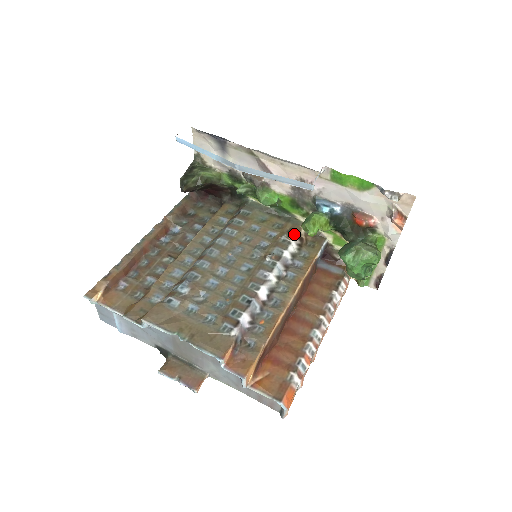
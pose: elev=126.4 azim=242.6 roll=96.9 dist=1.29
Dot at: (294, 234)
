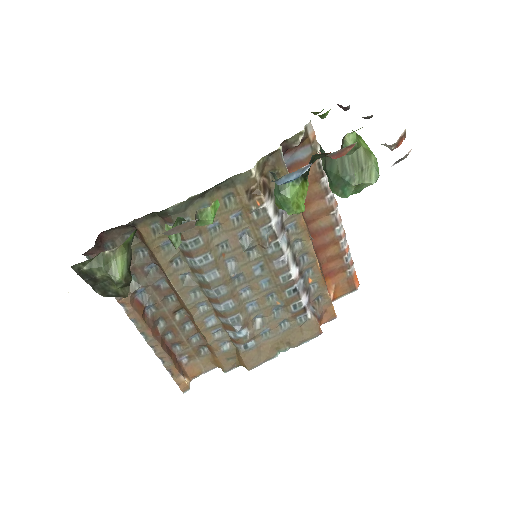
Dot at: (258, 196)
